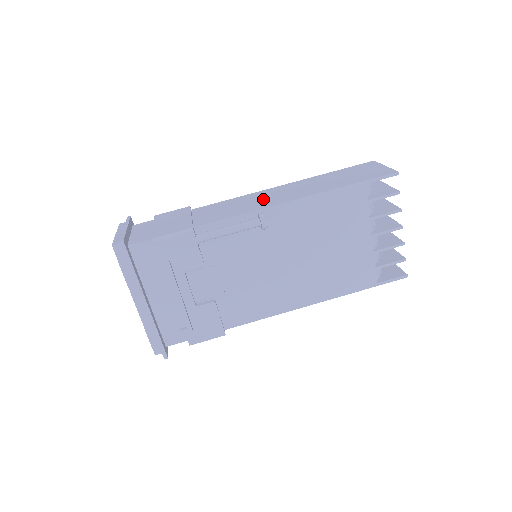
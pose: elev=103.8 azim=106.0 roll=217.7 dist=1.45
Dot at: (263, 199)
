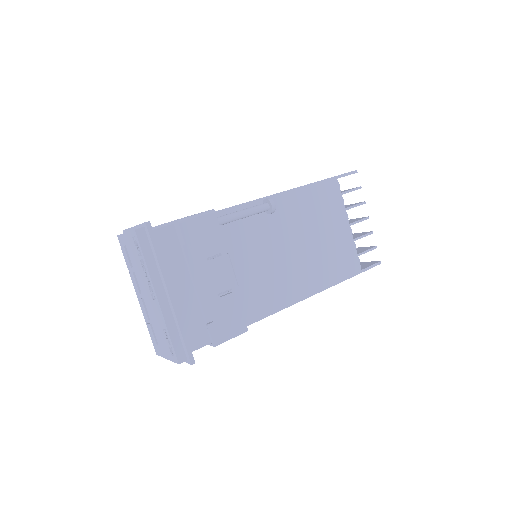
Dot at: occluded
